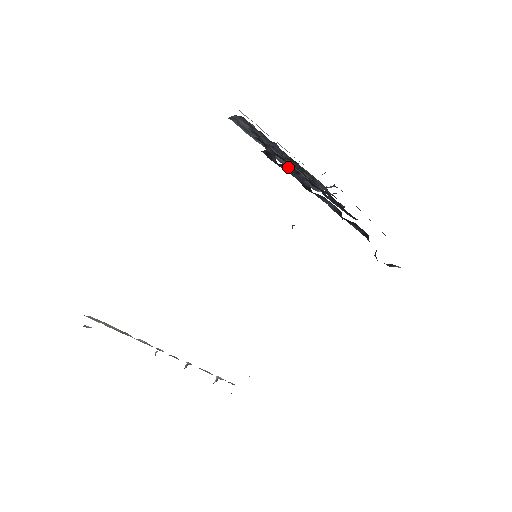
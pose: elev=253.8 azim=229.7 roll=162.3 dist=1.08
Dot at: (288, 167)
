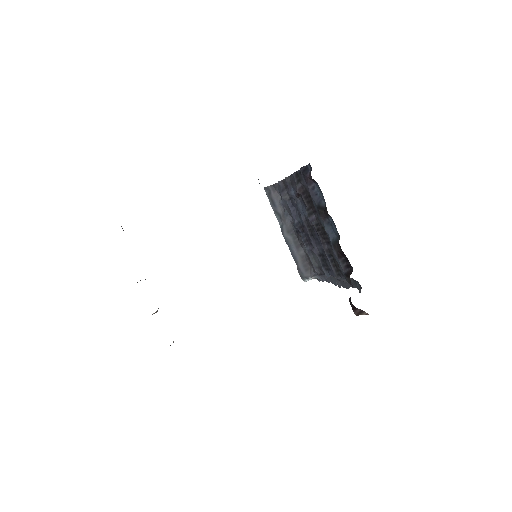
Dot at: (315, 185)
